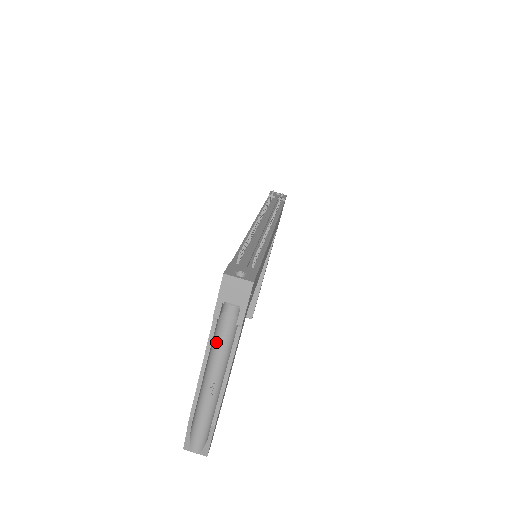
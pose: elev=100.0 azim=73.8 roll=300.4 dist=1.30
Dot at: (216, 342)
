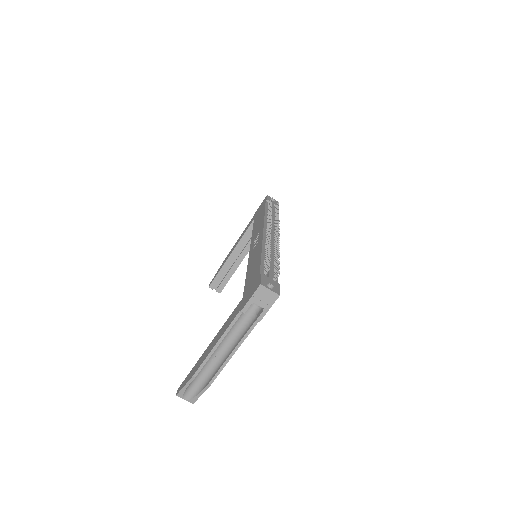
Dot at: (232, 326)
